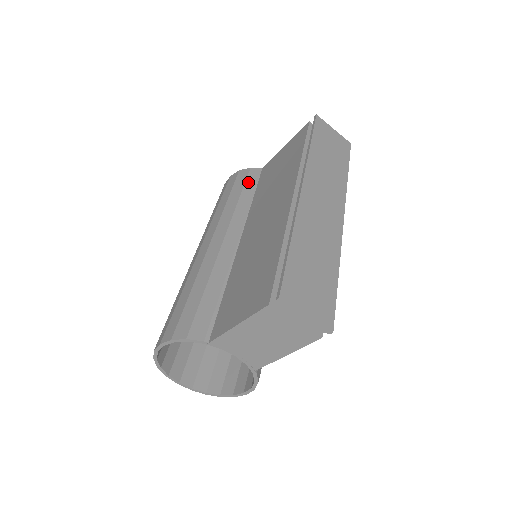
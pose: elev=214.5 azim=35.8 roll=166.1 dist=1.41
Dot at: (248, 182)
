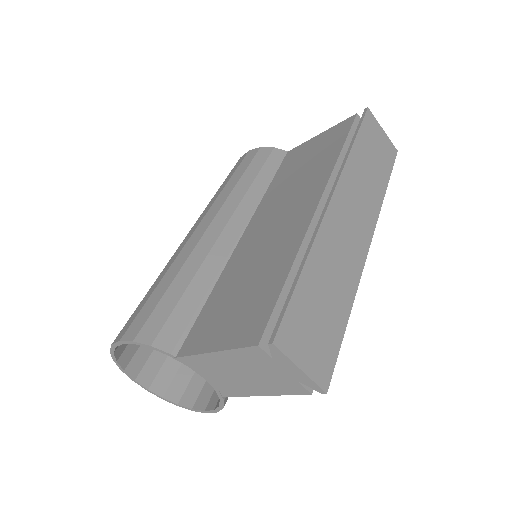
Dot at: (267, 164)
